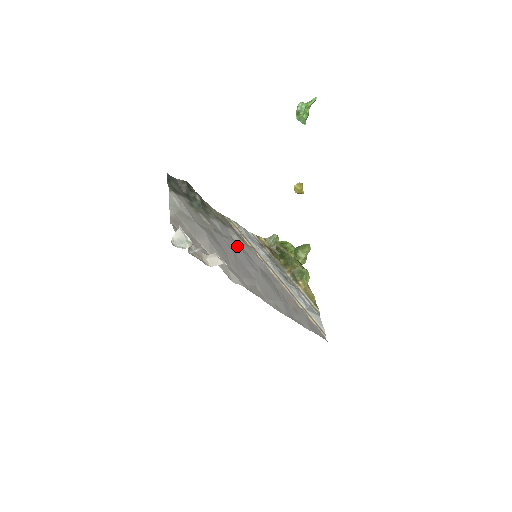
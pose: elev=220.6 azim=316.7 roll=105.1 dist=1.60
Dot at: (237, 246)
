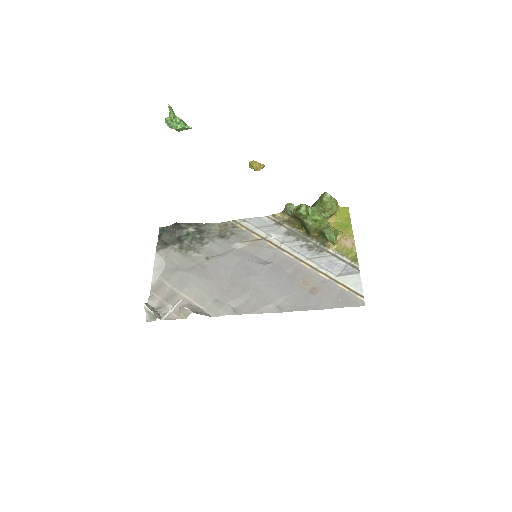
Dot at: (236, 256)
